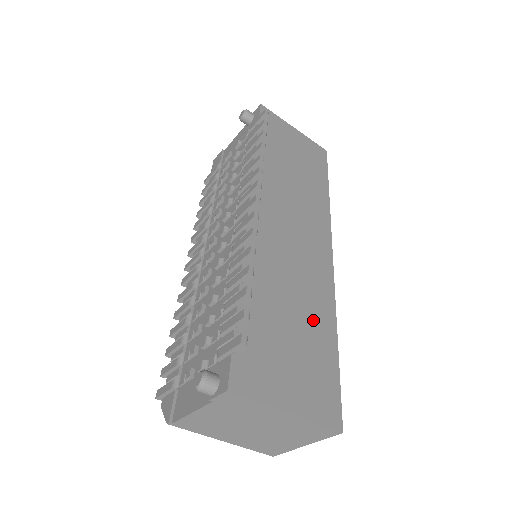
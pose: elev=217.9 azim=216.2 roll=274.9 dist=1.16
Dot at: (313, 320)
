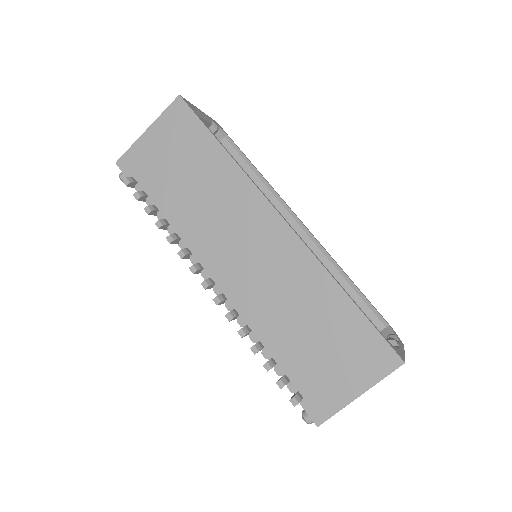
Dot at: (319, 307)
